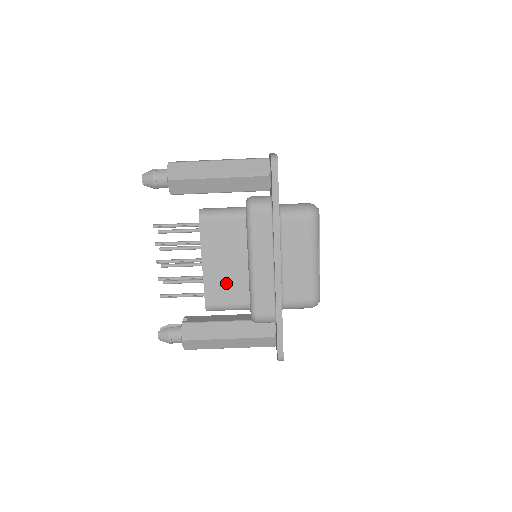
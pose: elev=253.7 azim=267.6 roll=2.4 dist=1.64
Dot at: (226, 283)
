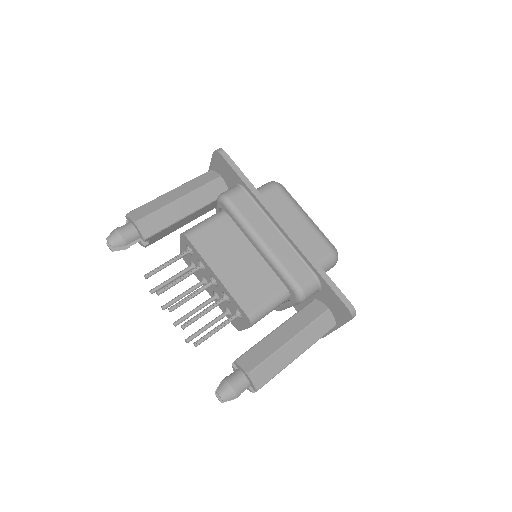
Dot at: (250, 281)
